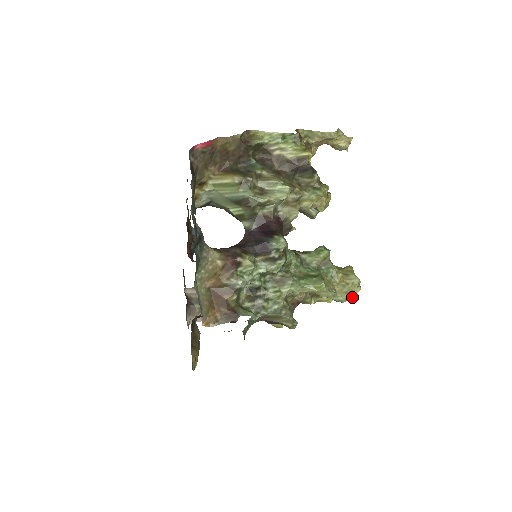
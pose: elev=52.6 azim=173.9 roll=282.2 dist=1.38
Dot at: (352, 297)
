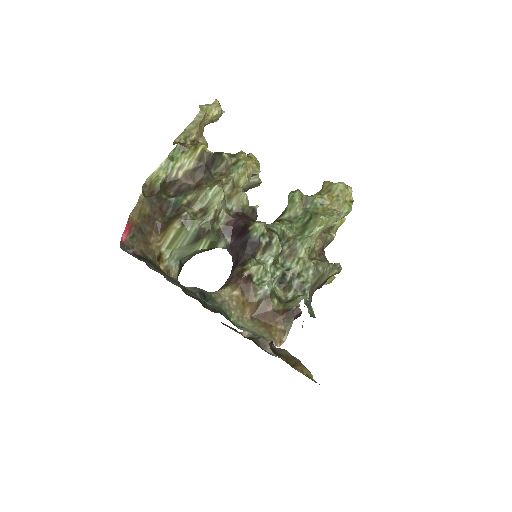
Dot at: (352, 200)
